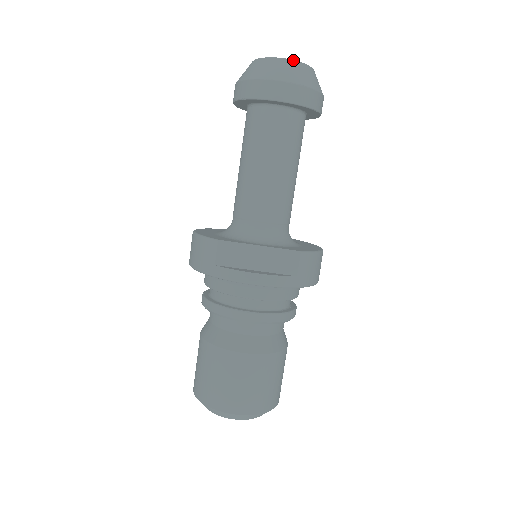
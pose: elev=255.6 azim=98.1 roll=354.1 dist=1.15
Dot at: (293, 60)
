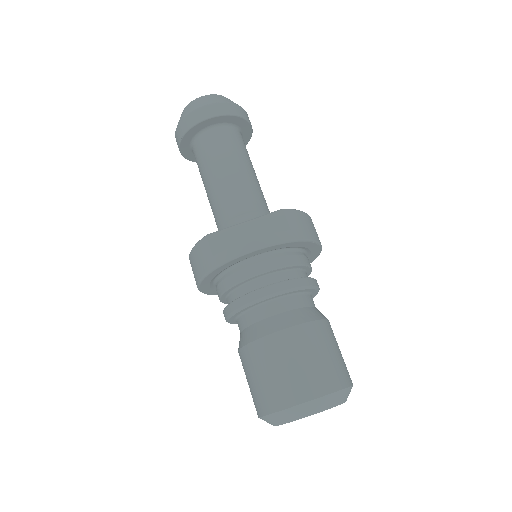
Dot at: (207, 95)
